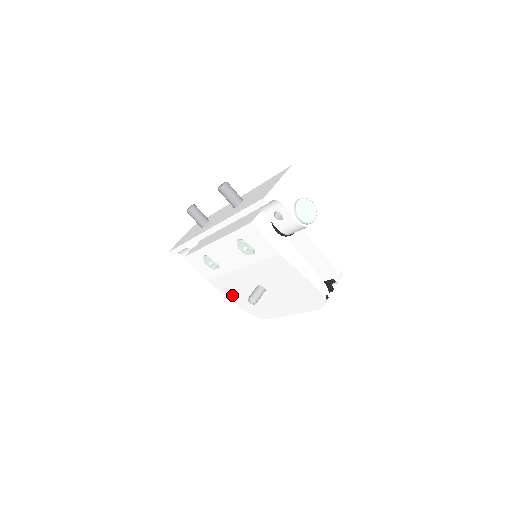
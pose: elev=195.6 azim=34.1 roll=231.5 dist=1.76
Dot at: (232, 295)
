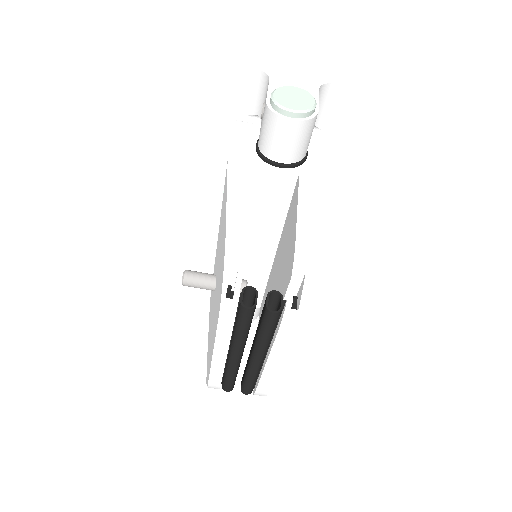
Dot at: occluded
